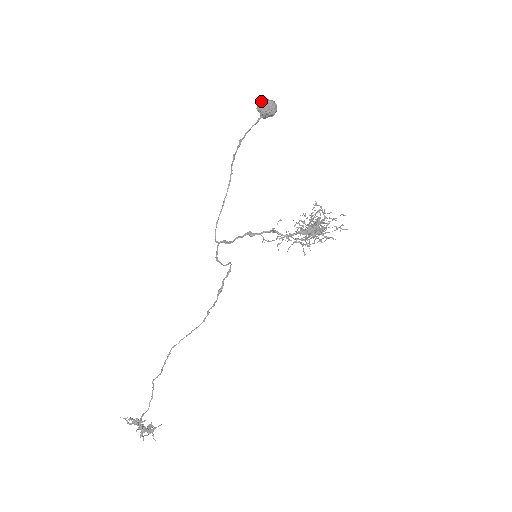
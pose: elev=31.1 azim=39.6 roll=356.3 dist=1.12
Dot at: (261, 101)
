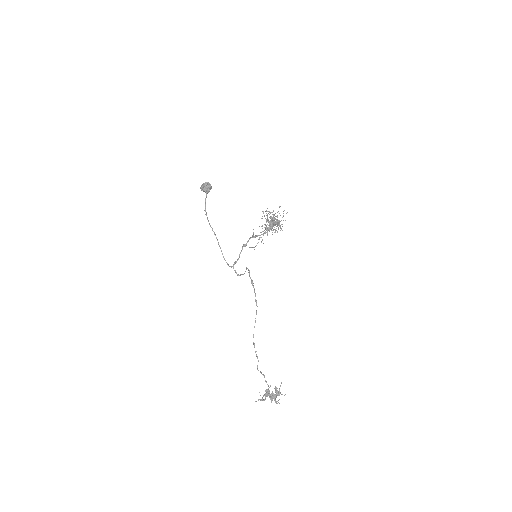
Dot at: (201, 187)
